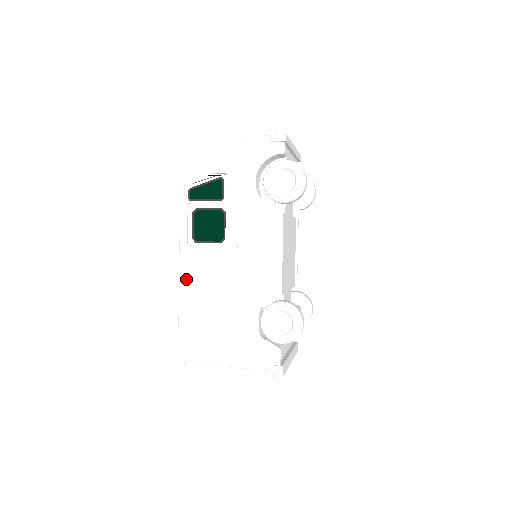
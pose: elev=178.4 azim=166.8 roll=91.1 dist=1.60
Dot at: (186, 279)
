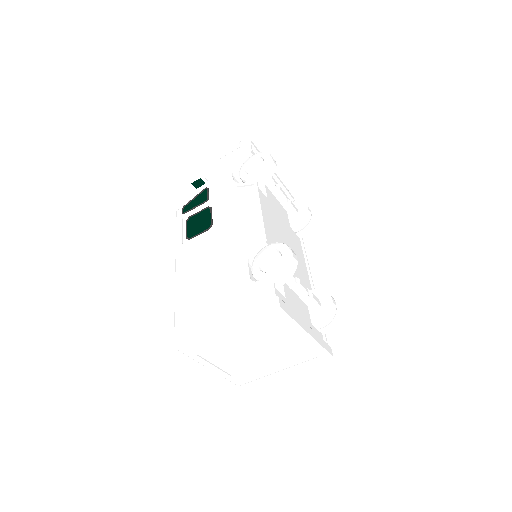
Dot at: (181, 269)
